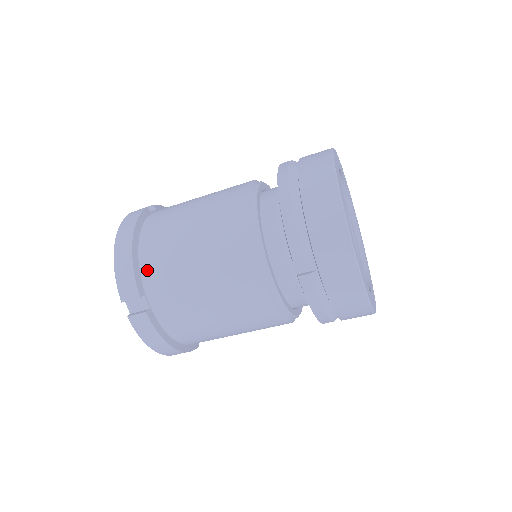
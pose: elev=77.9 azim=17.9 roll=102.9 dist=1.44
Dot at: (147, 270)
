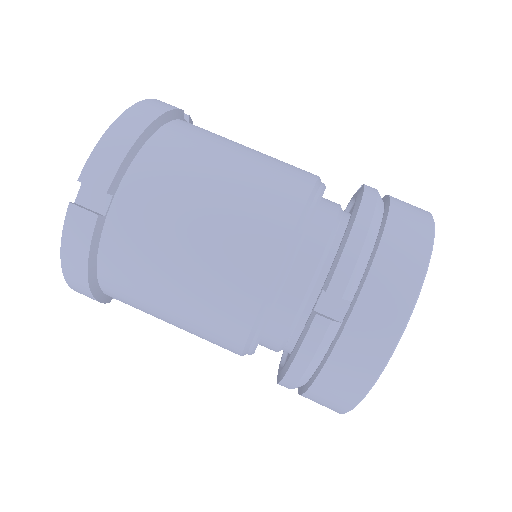
Dot at: (140, 170)
